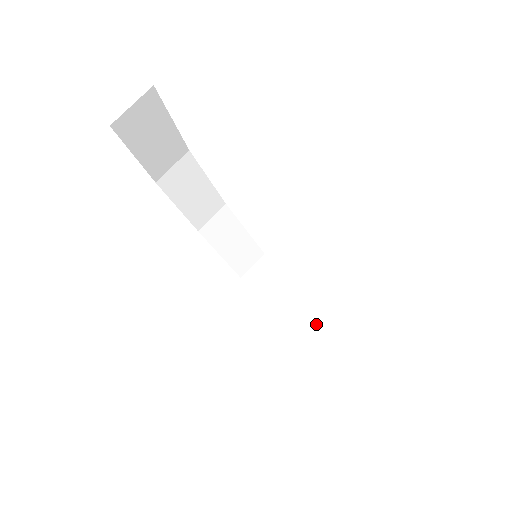
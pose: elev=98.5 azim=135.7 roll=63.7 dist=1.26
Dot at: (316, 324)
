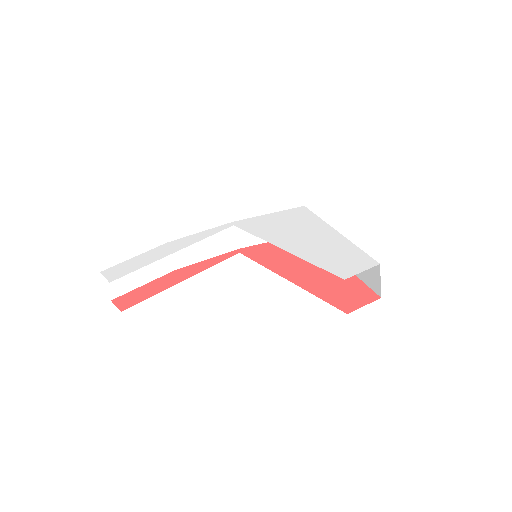
Dot at: occluded
